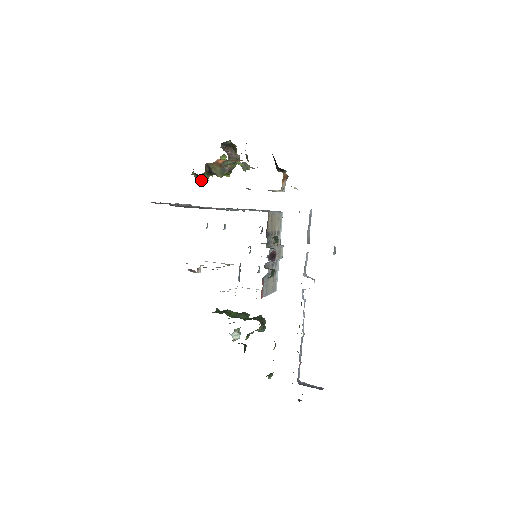
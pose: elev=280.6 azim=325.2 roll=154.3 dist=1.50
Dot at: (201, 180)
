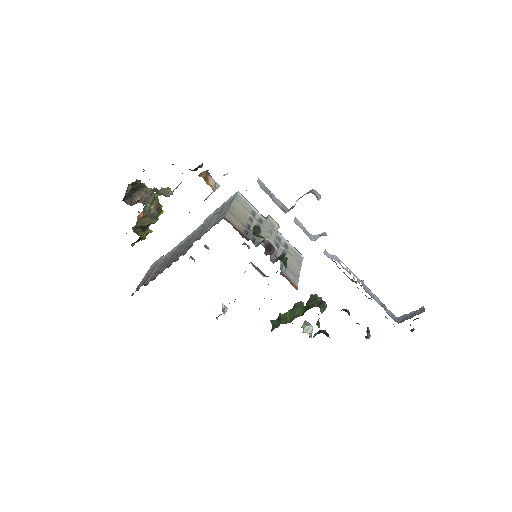
Dot at: occluded
